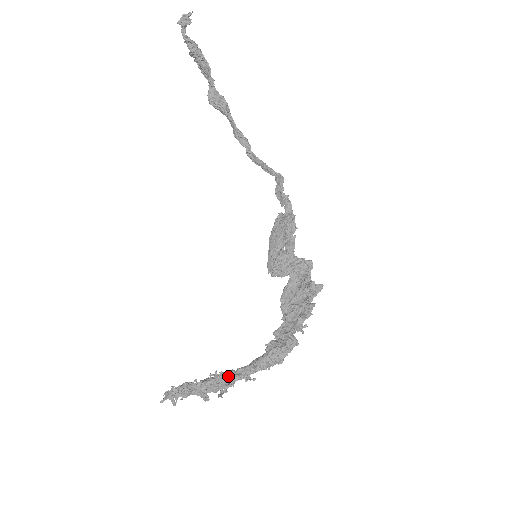
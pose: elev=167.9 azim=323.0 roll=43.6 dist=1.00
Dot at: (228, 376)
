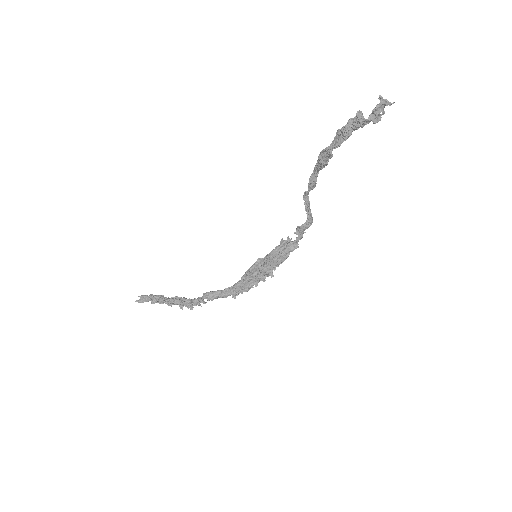
Dot at: (194, 304)
